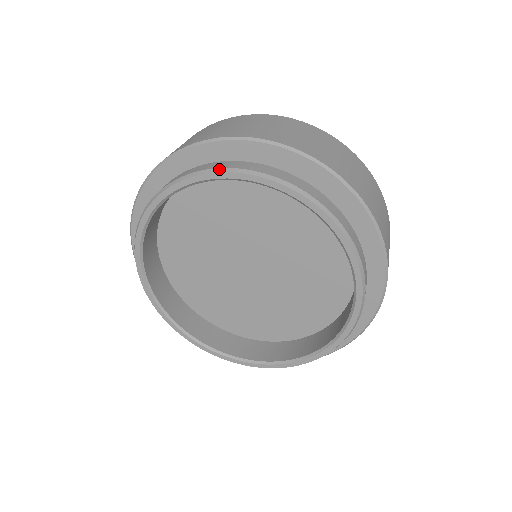
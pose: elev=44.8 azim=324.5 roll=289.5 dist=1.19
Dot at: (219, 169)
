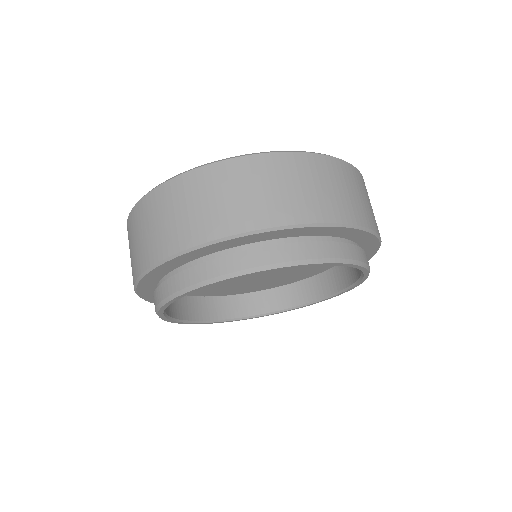
Dot at: (234, 274)
